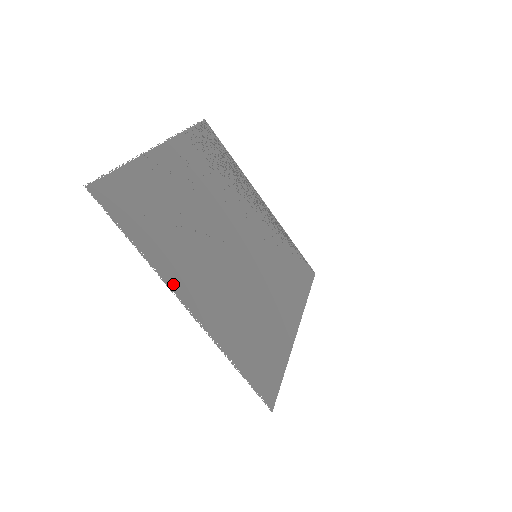
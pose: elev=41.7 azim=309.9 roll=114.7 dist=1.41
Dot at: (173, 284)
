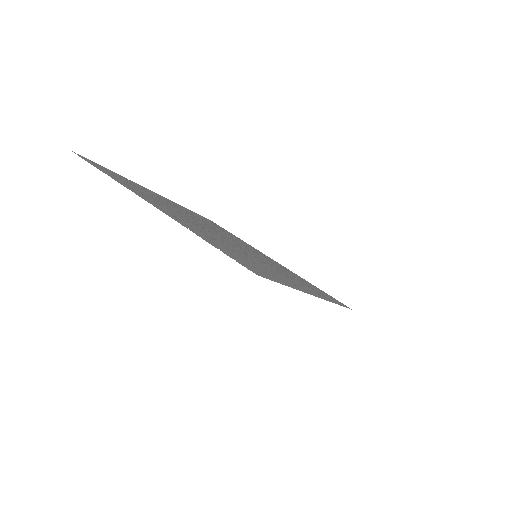
Dot at: (139, 195)
